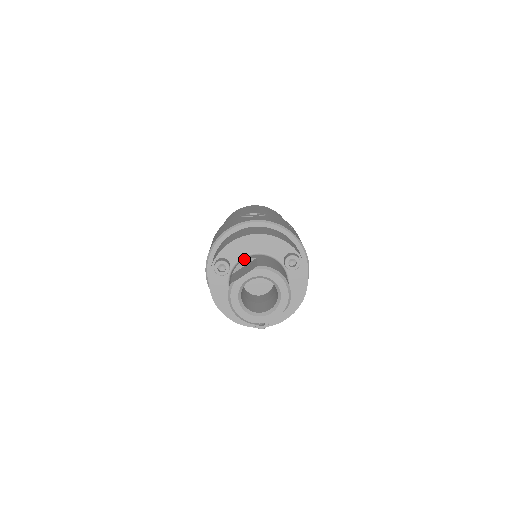
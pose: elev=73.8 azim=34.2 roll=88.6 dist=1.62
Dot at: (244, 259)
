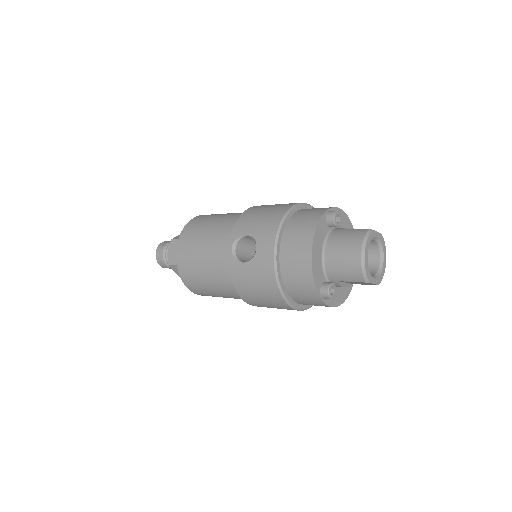
Dot at: occluded
